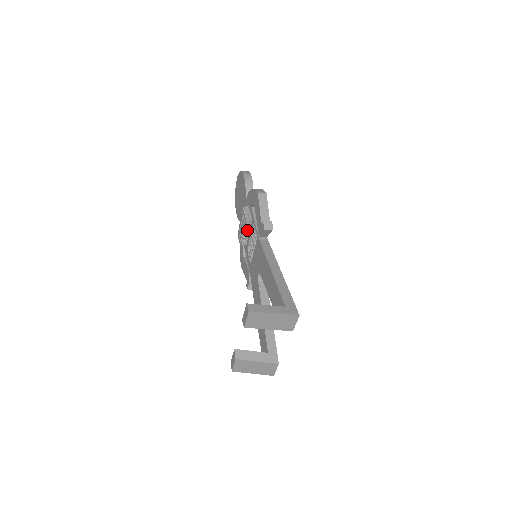
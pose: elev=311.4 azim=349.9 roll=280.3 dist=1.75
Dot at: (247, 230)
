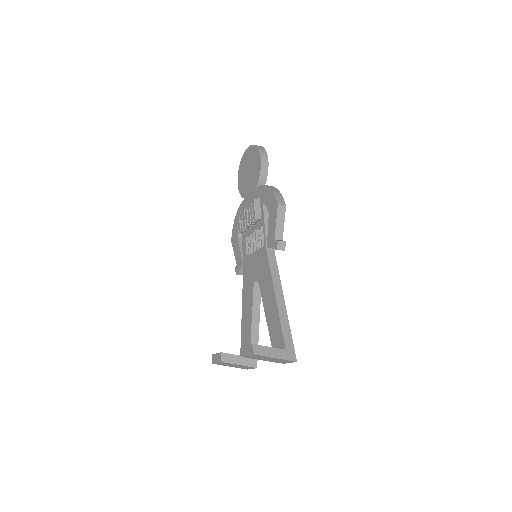
Dot at: (252, 224)
